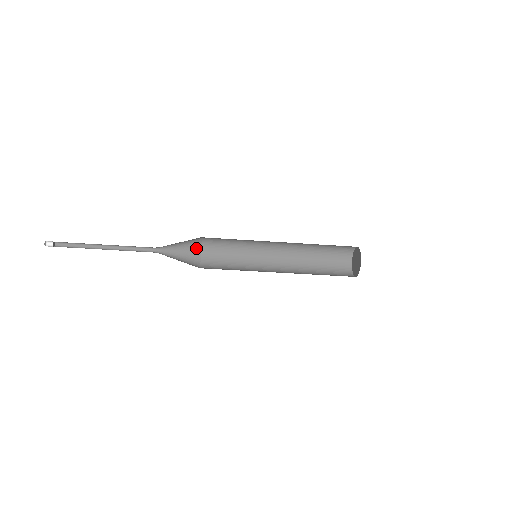
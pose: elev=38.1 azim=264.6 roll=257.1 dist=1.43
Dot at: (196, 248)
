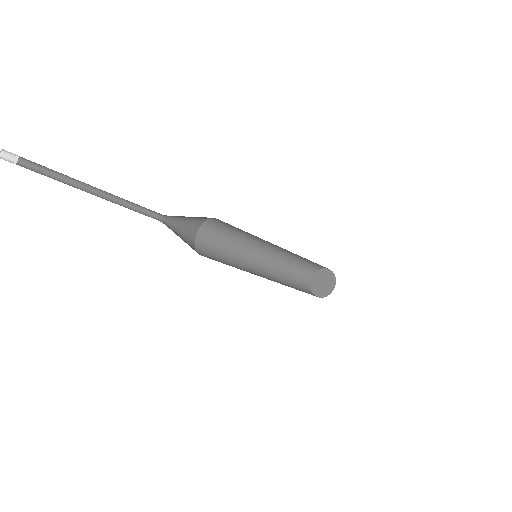
Dot at: (191, 240)
